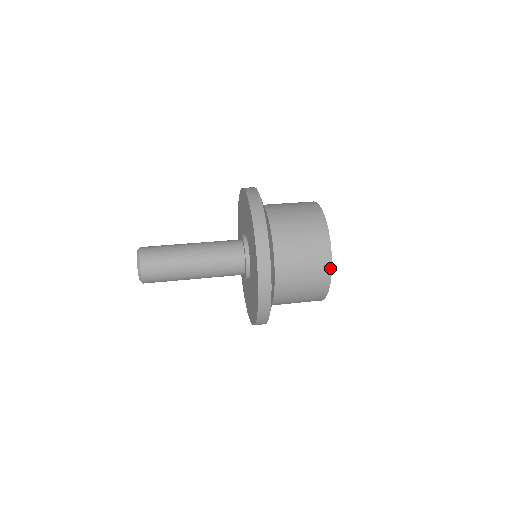
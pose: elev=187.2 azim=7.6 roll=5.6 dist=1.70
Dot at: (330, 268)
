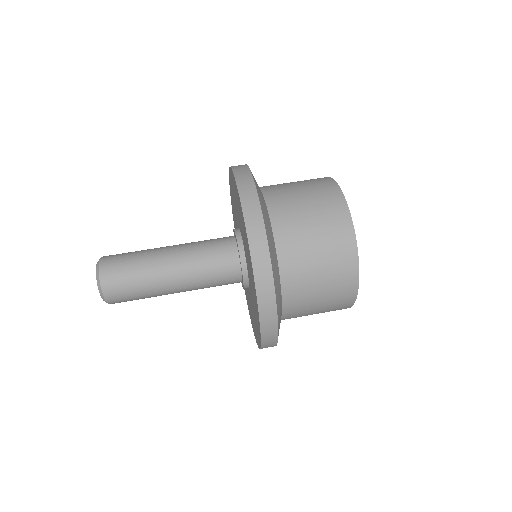
Dot at: (353, 239)
